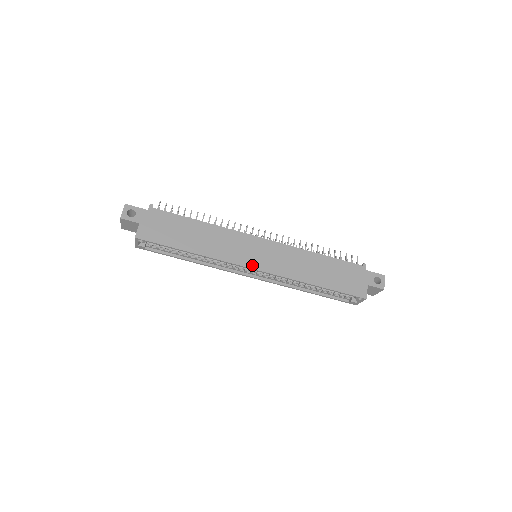
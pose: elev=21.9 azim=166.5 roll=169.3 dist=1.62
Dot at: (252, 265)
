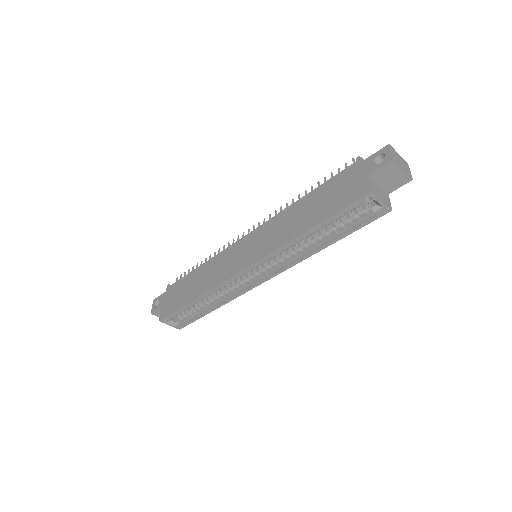
Dot at: (241, 267)
